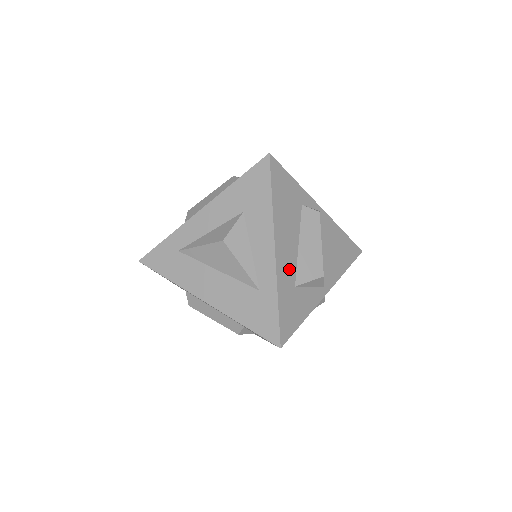
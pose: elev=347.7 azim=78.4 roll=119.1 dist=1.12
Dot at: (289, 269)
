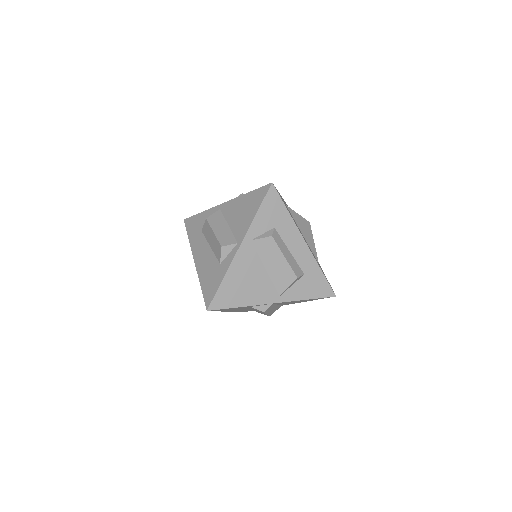
Dot at: occluded
